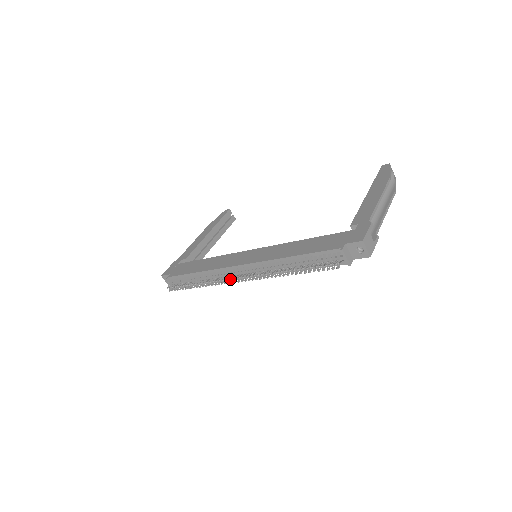
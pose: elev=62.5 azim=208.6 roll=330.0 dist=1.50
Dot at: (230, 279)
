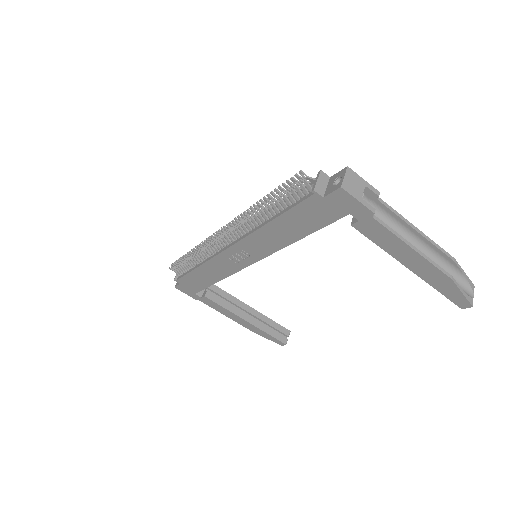
Dot at: (215, 241)
